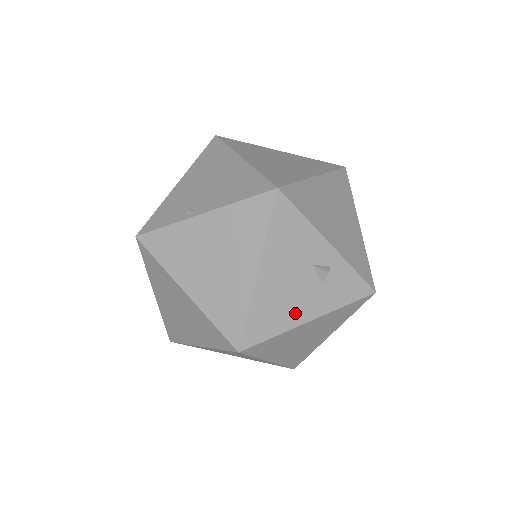
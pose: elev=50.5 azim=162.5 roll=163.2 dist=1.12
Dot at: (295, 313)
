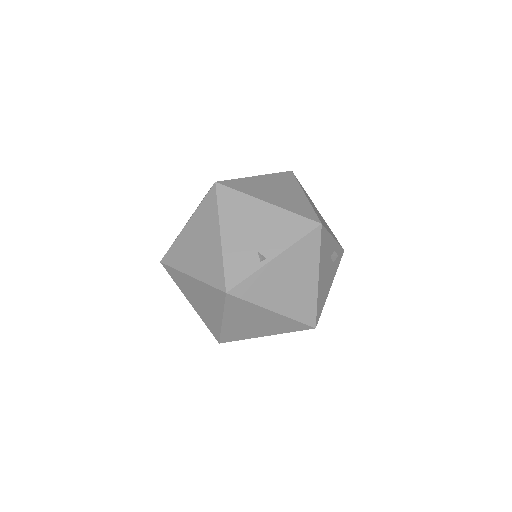
Dot at: (327, 288)
